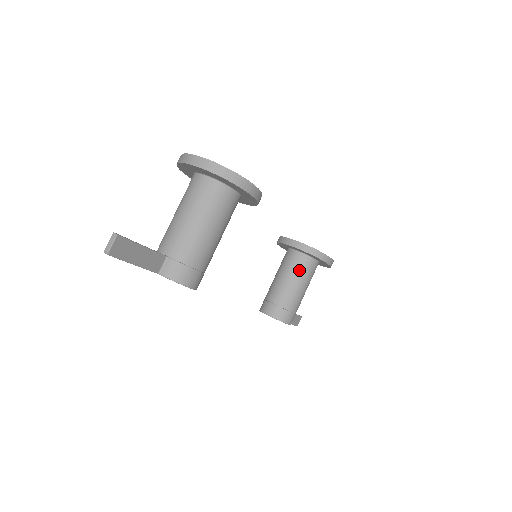
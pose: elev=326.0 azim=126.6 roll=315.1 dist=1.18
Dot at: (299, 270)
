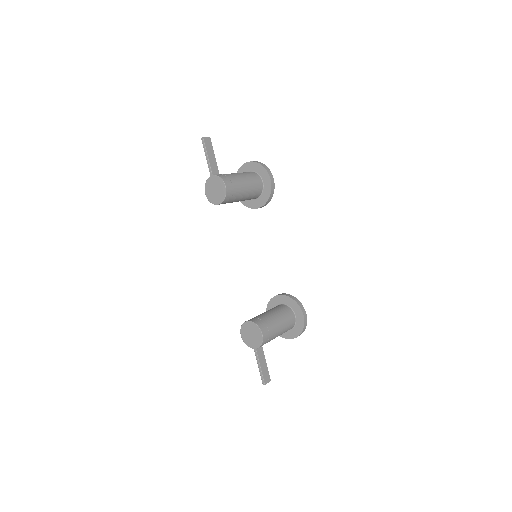
Dot at: (280, 309)
